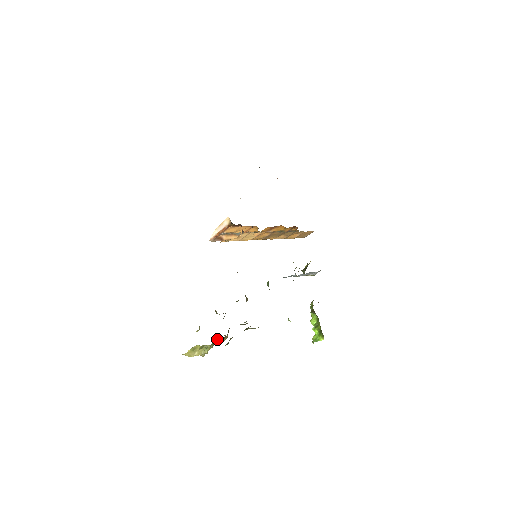
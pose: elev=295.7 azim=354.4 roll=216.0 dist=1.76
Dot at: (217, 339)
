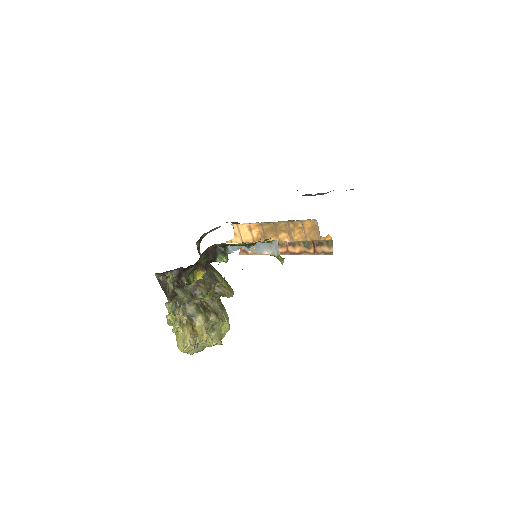
Dot at: occluded
